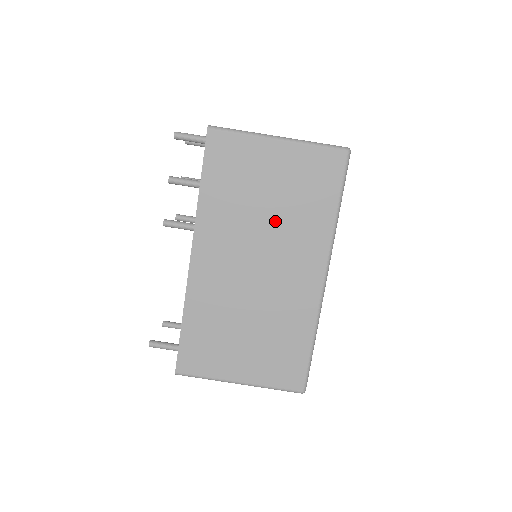
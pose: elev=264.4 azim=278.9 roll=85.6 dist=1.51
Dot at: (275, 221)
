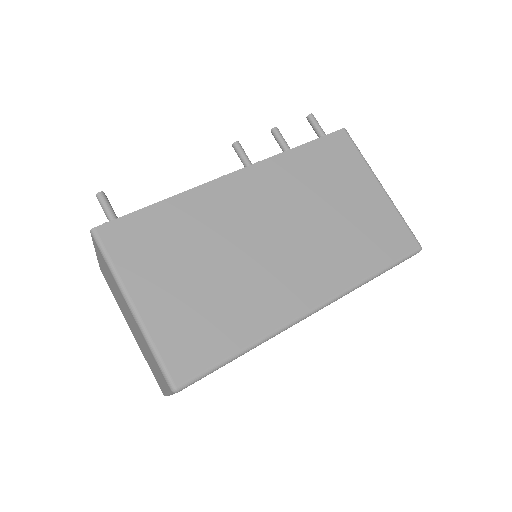
Dot at: (323, 226)
